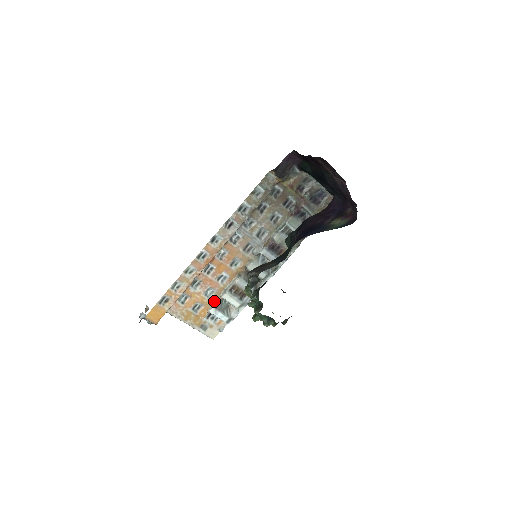
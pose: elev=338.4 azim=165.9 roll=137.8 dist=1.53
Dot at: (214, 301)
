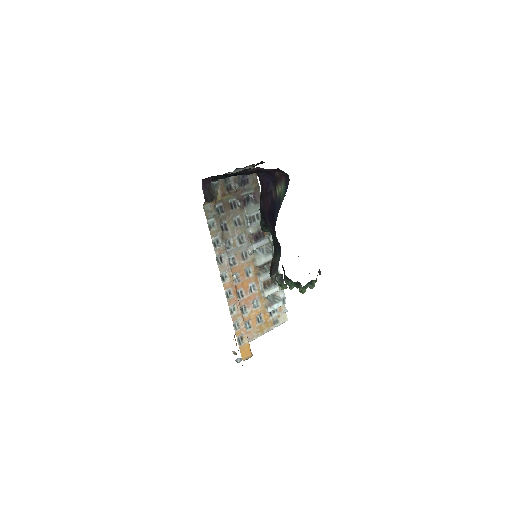
Dot at: (263, 304)
